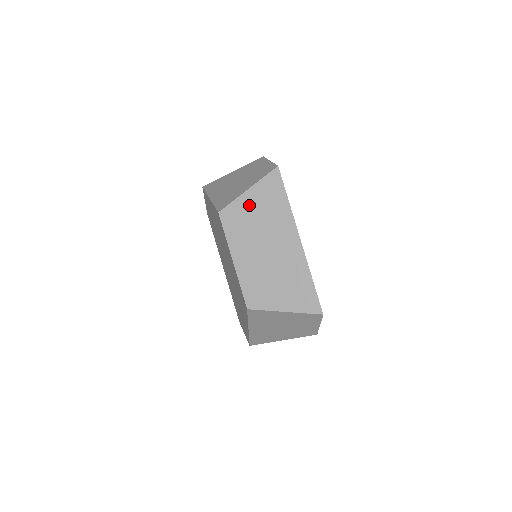
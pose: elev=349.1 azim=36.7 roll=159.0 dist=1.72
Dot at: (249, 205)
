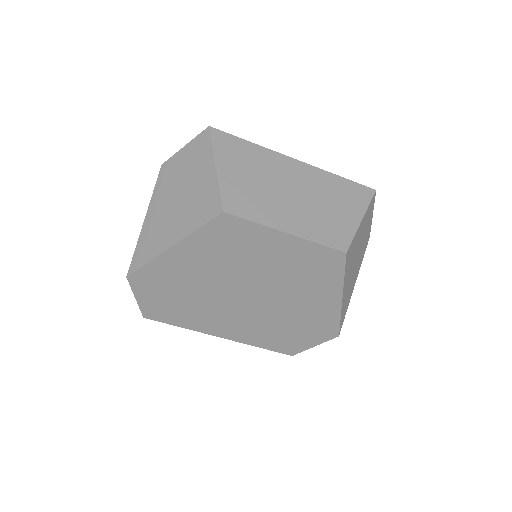
Dot at: (234, 177)
